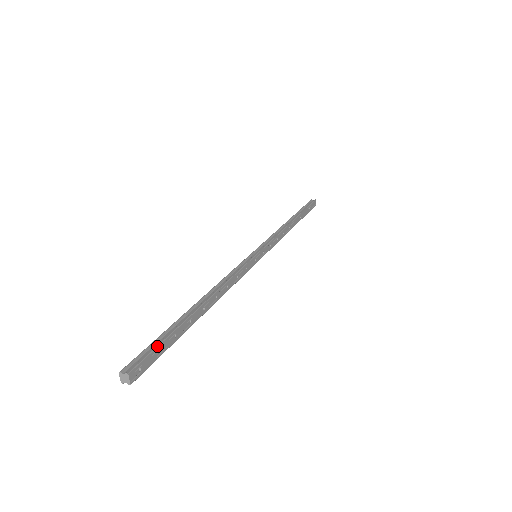
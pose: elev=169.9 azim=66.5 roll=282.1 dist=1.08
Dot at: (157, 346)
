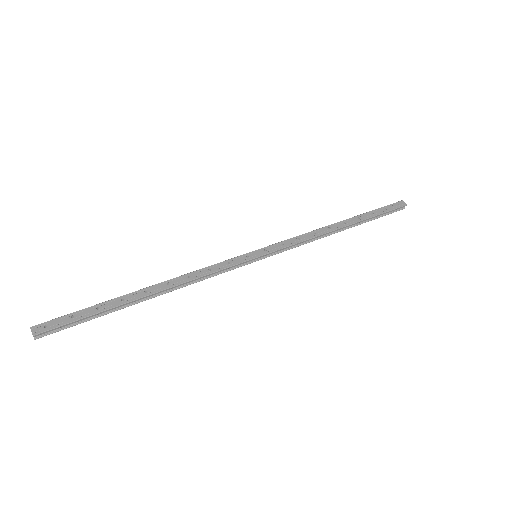
Dot at: (71, 313)
